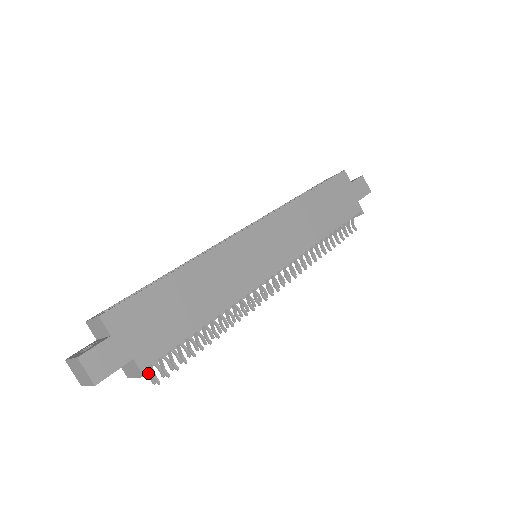
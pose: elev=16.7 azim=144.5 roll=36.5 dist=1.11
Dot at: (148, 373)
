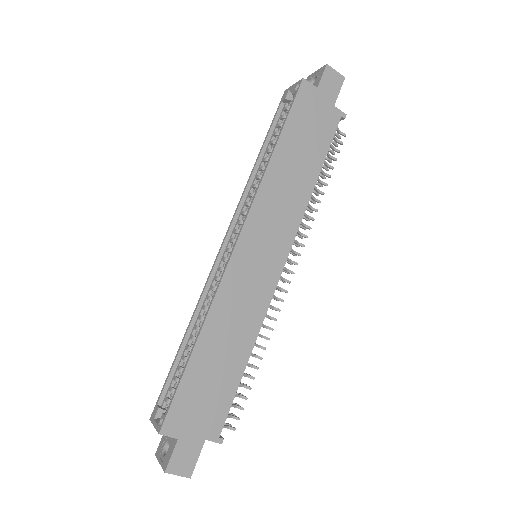
Dot at: (223, 439)
